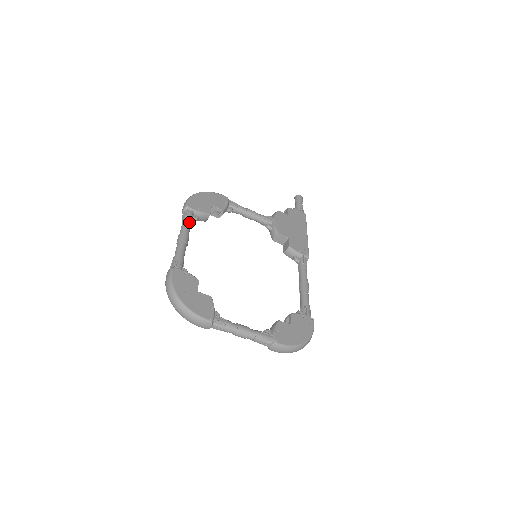
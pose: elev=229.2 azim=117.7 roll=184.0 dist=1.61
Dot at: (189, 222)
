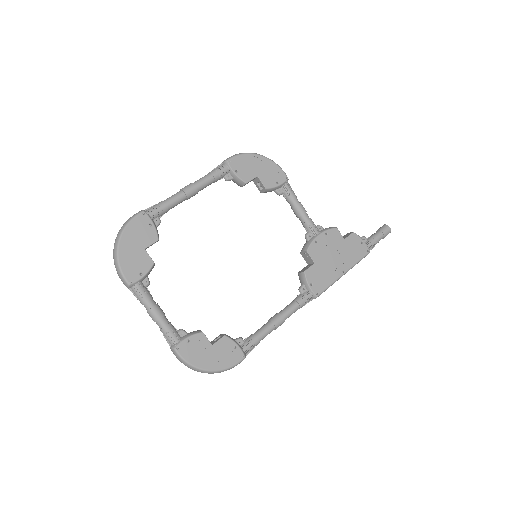
Dot at: (213, 178)
